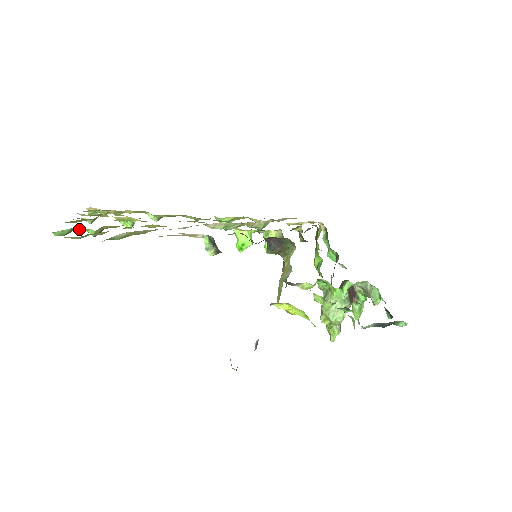
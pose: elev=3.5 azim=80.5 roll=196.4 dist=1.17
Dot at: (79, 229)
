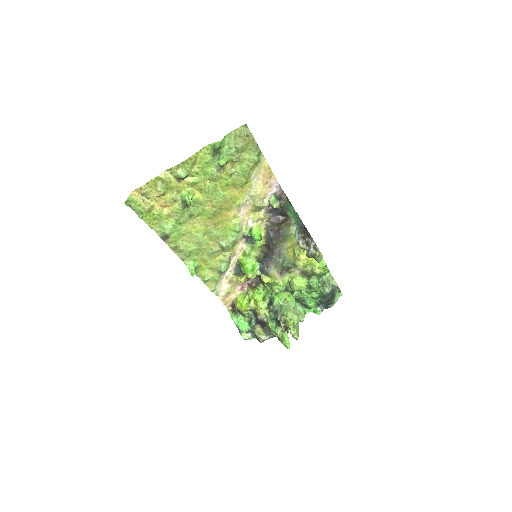
Dot at: (216, 155)
